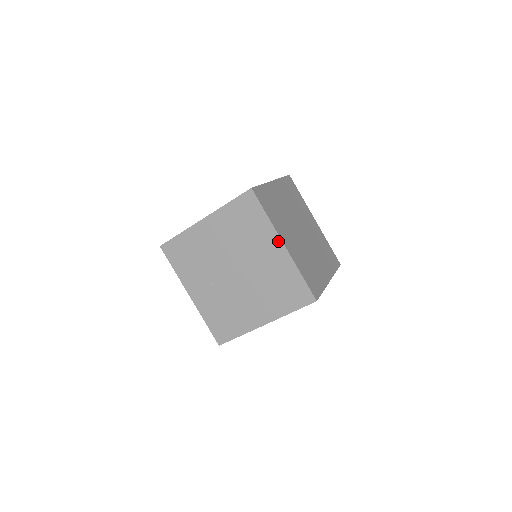
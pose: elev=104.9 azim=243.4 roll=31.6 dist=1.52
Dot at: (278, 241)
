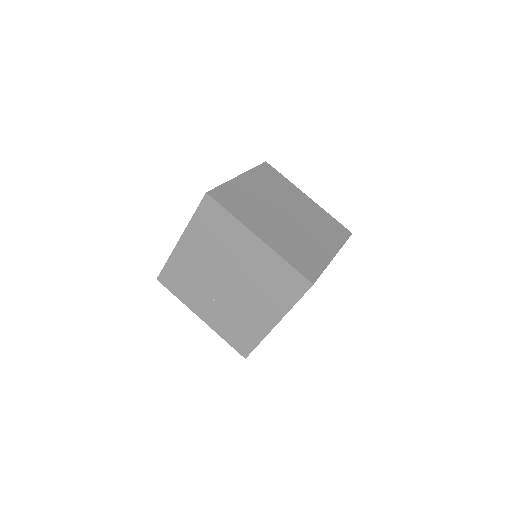
Dot at: (252, 236)
